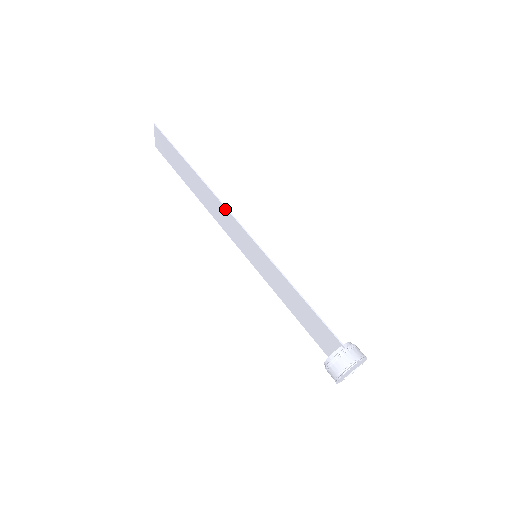
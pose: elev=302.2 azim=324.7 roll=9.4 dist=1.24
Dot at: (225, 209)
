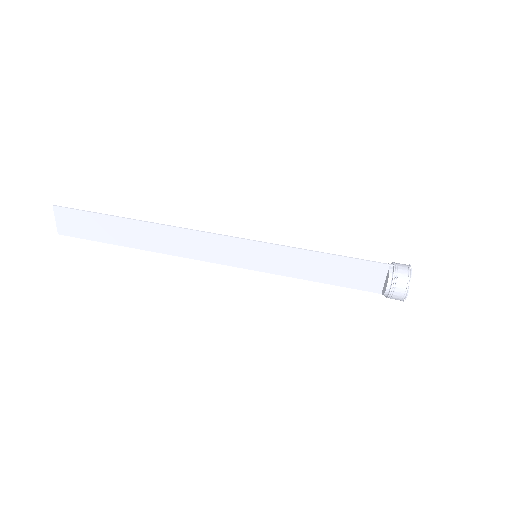
Dot at: (199, 233)
